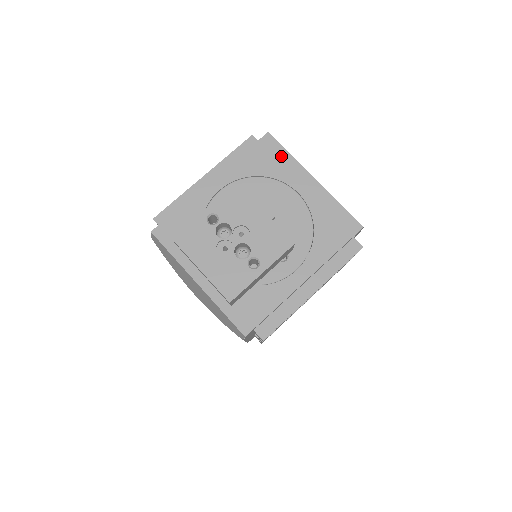
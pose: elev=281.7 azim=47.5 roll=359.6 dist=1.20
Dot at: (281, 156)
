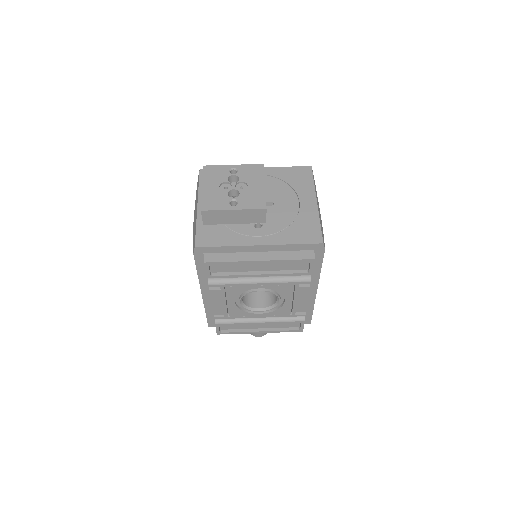
Dot at: (307, 180)
